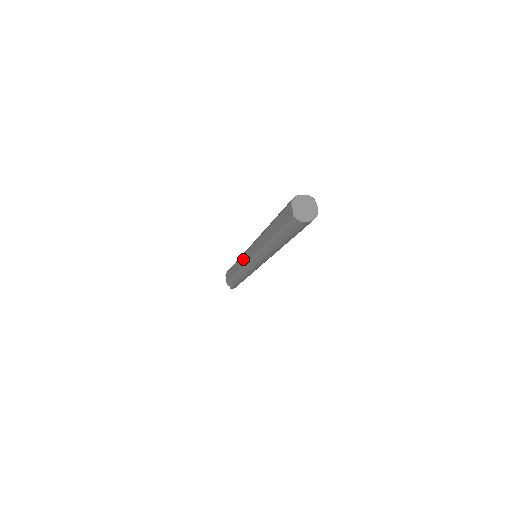
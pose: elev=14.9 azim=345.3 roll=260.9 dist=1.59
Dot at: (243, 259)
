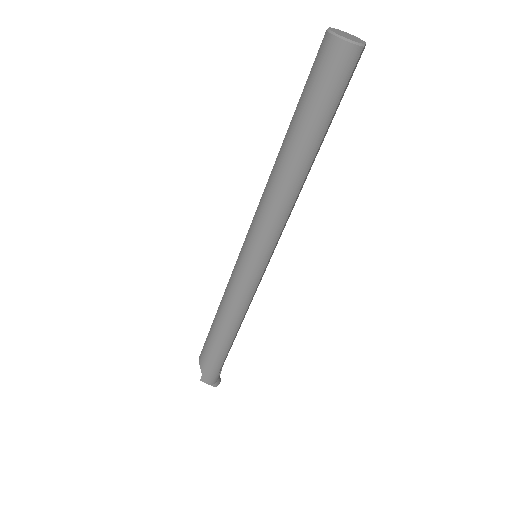
Dot at: occluded
